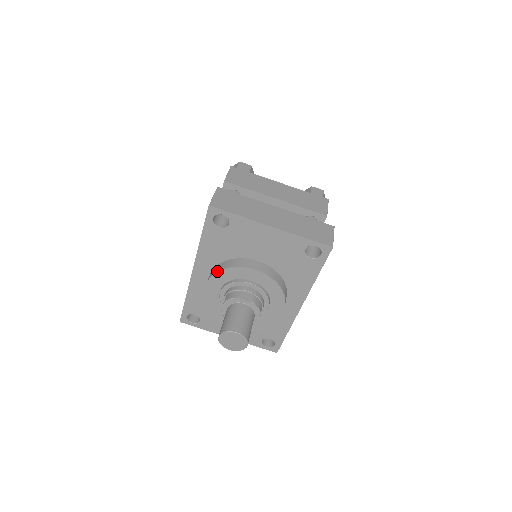
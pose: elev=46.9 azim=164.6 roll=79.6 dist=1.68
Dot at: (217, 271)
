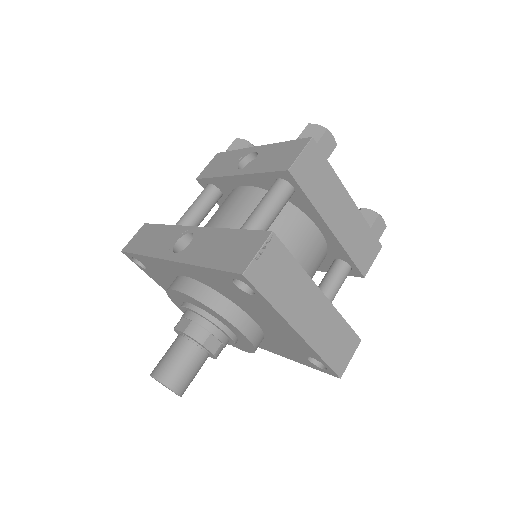
Dot at: (198, 300)
